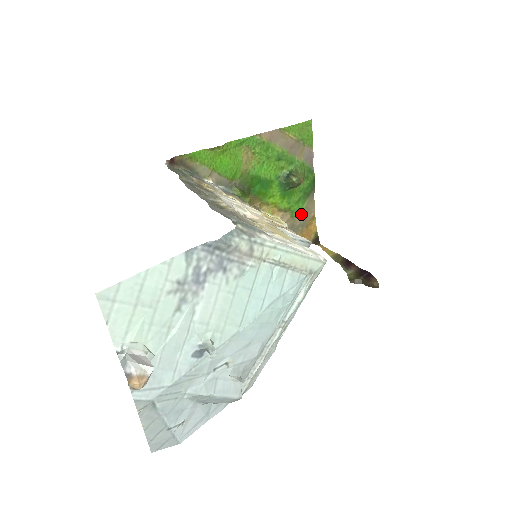
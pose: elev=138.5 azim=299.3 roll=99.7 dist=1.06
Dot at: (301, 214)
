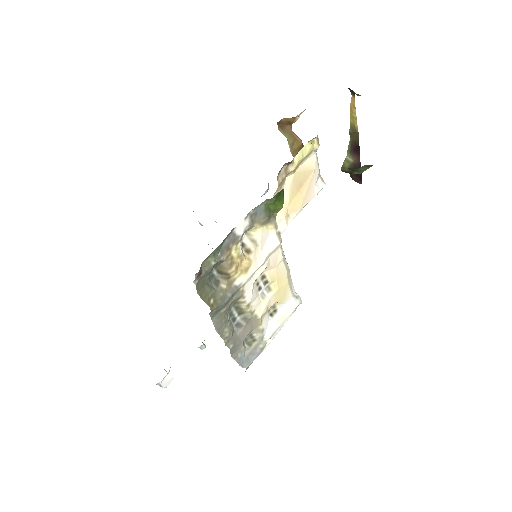
Dot at: occluded
